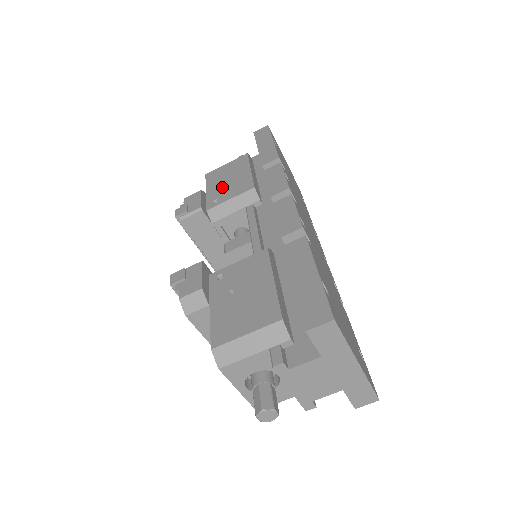
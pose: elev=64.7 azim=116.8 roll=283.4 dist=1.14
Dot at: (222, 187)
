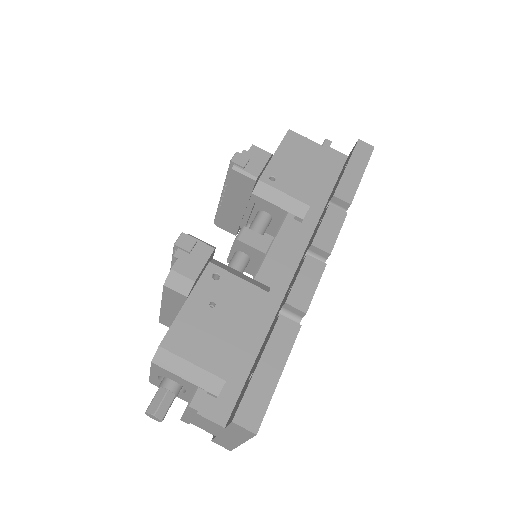
Dot at: (289, 168)
